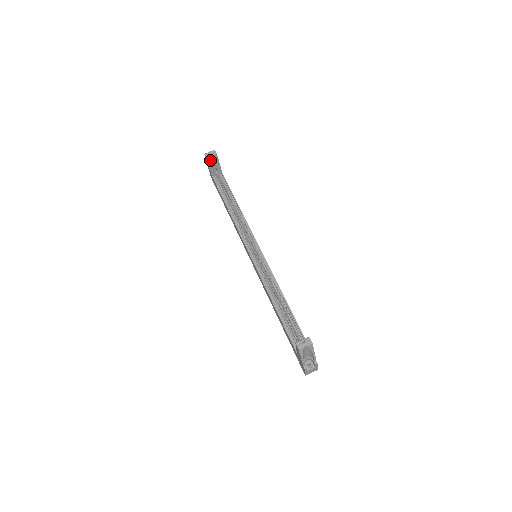
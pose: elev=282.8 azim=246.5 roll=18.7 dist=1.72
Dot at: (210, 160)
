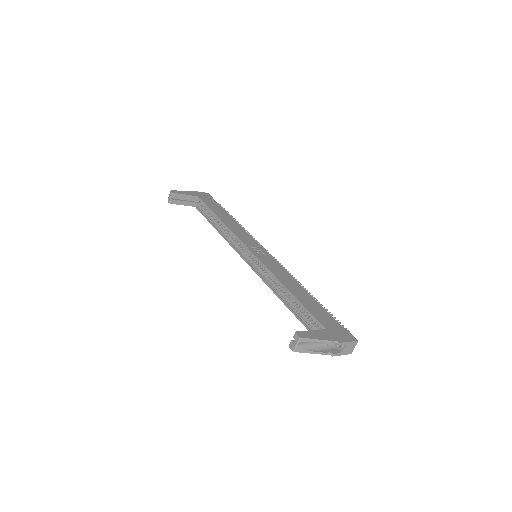
Dot at: (175, 201)
